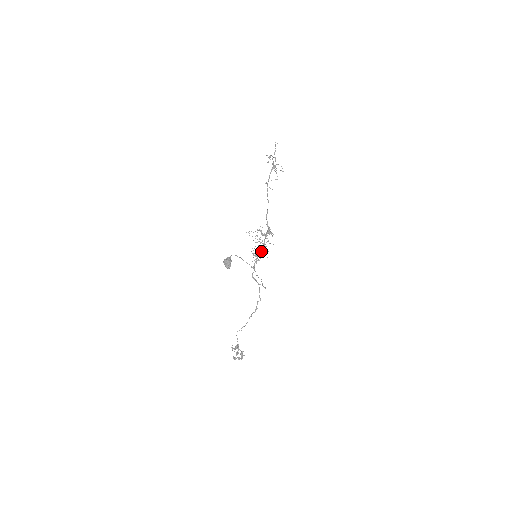
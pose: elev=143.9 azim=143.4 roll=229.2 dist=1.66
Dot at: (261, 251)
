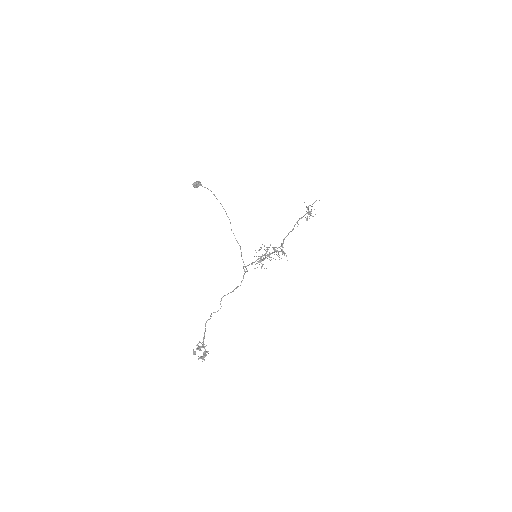
Dot at: (264, 255)
